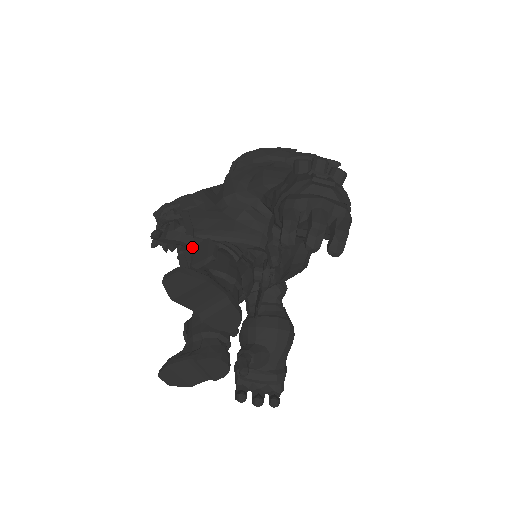
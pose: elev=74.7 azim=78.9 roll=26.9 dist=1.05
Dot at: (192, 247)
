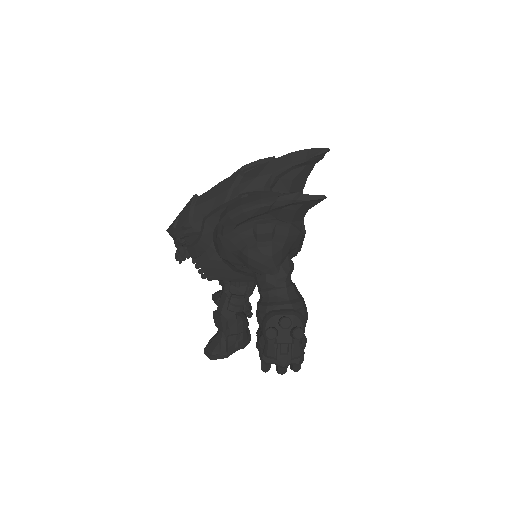
Dot at: occluded
